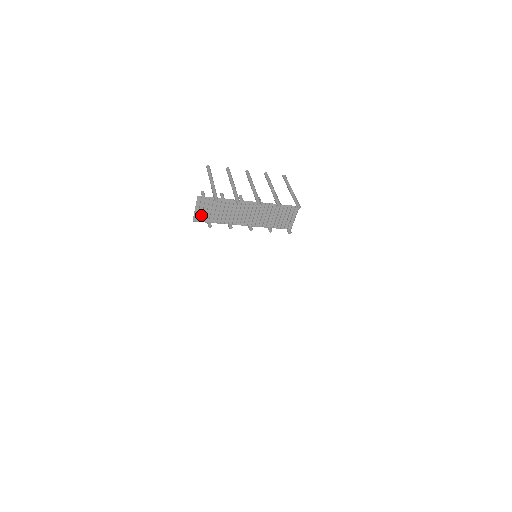
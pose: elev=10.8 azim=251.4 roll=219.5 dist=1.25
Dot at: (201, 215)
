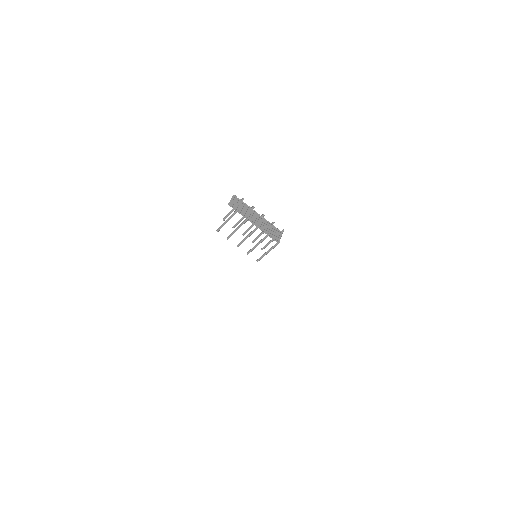
Dot at: (233, 205)
